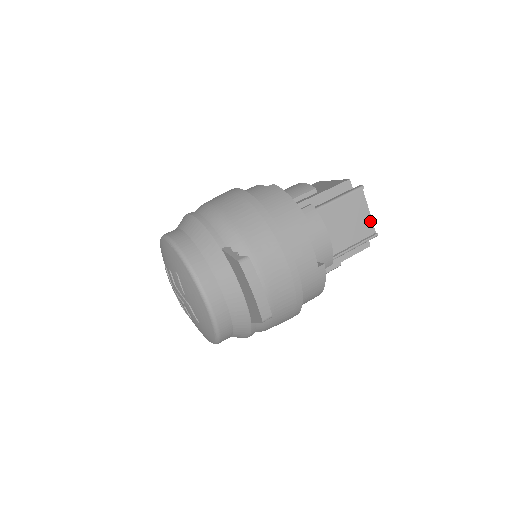
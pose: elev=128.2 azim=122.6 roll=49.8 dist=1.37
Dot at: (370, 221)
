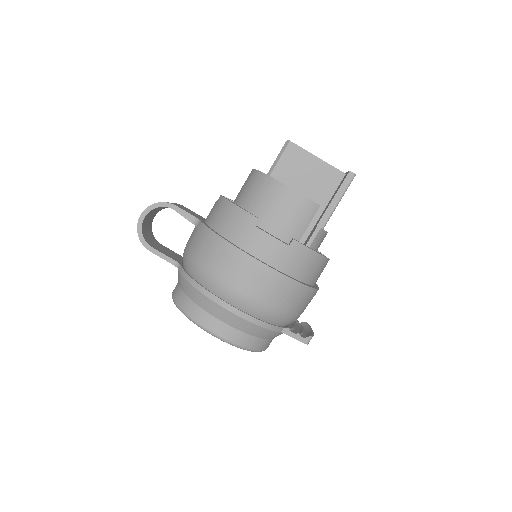
Dot at: occluded
